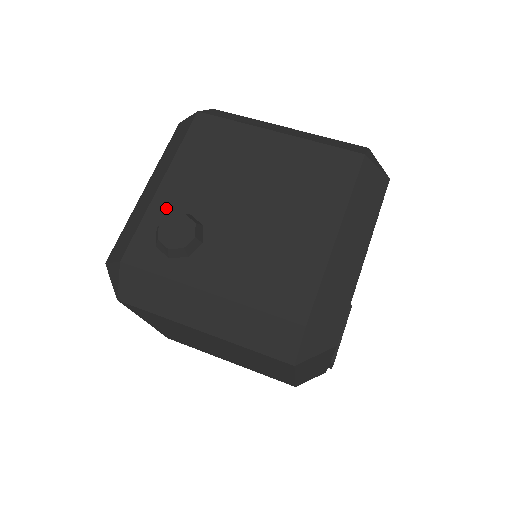
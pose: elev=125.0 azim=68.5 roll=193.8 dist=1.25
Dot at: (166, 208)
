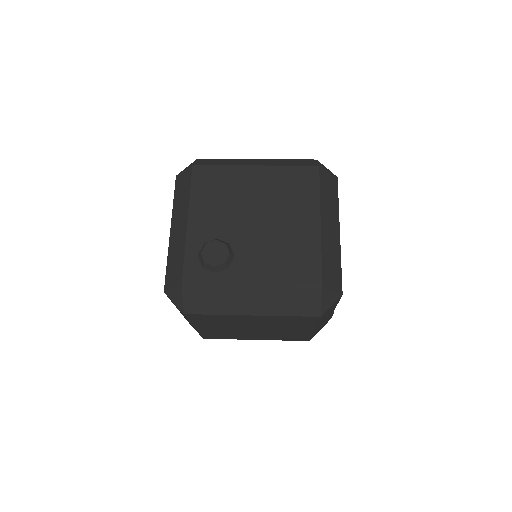
Dot at: (199, 240)
